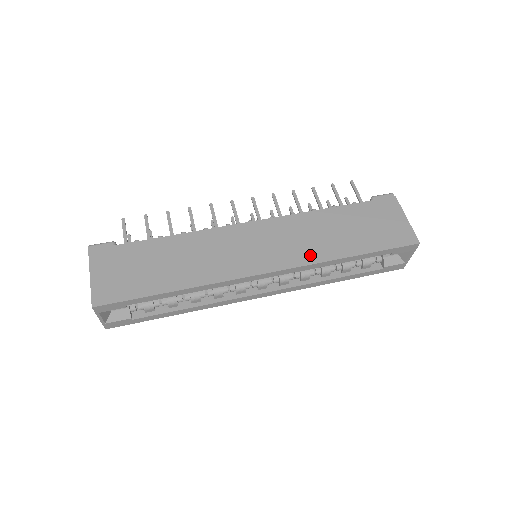
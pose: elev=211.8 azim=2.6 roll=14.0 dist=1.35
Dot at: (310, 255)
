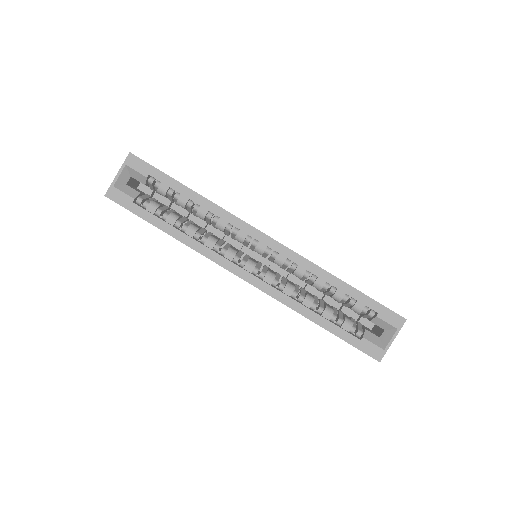
Dot at: occluded
